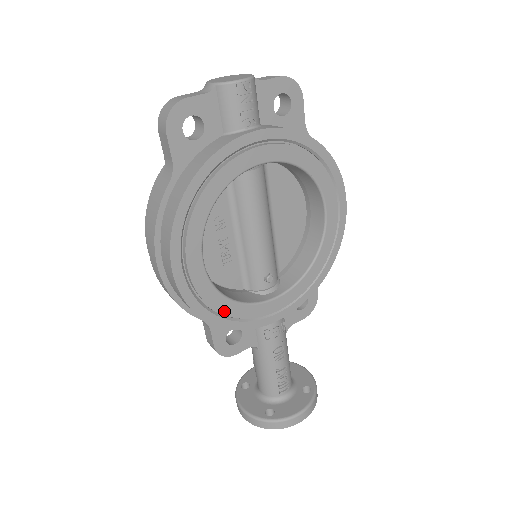
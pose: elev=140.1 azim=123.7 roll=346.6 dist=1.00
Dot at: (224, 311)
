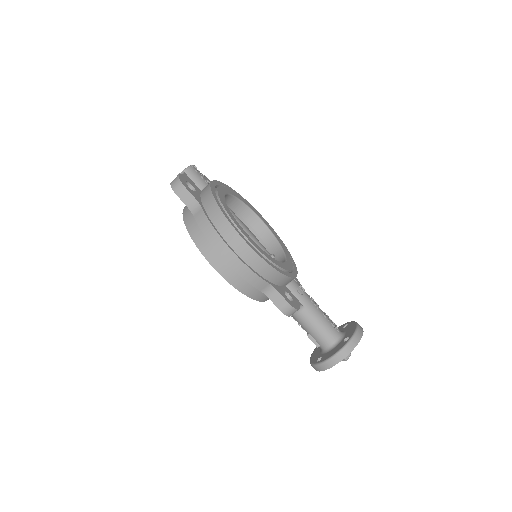
Dot at: (275, 263)
